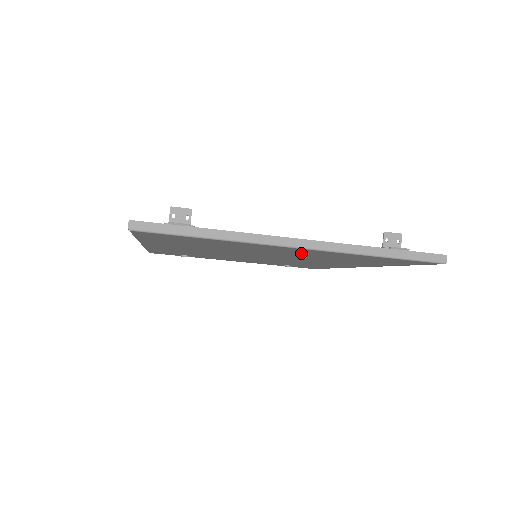
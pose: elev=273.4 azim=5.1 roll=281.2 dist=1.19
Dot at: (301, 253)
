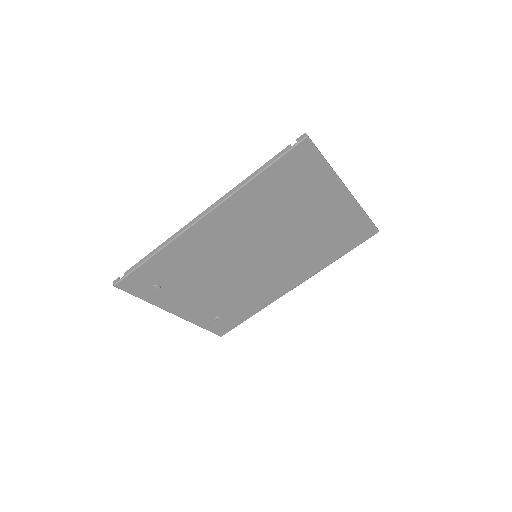
Dot at: (327, 215)
